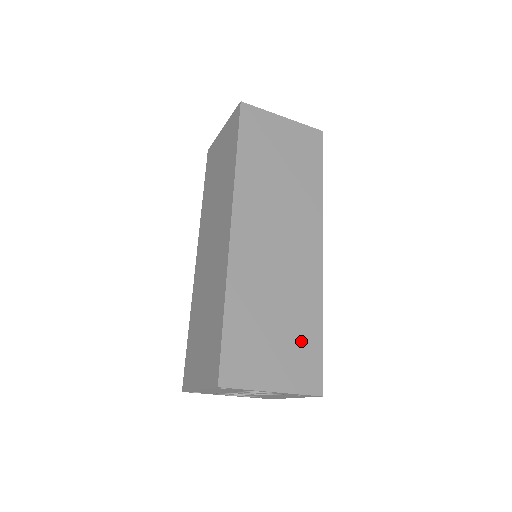
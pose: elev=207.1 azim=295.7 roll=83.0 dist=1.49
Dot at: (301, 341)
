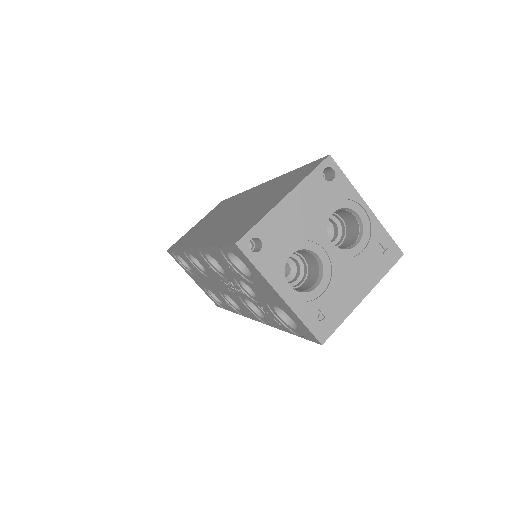
Dot at: occluded
